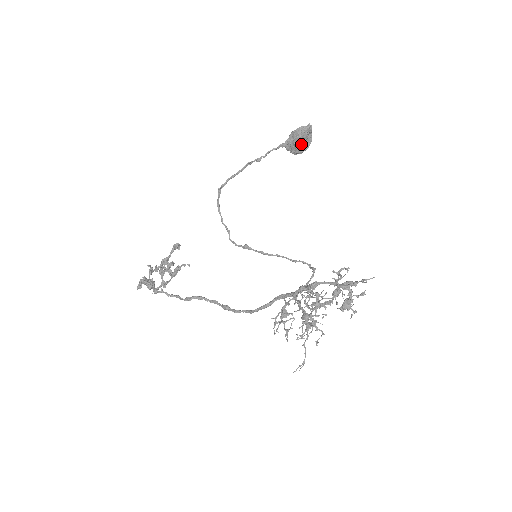
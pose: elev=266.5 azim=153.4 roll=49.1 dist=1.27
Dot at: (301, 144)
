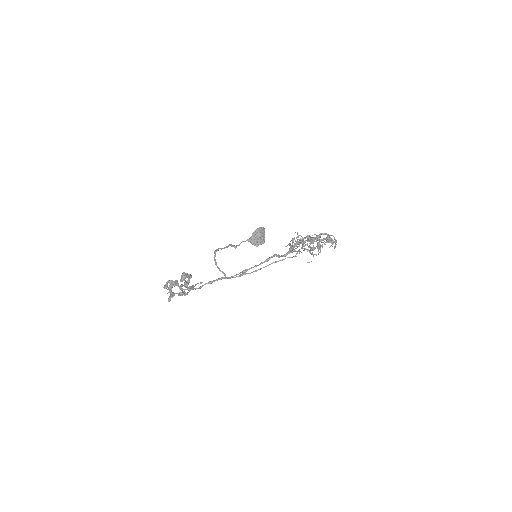
Dot at: (260, 238)
